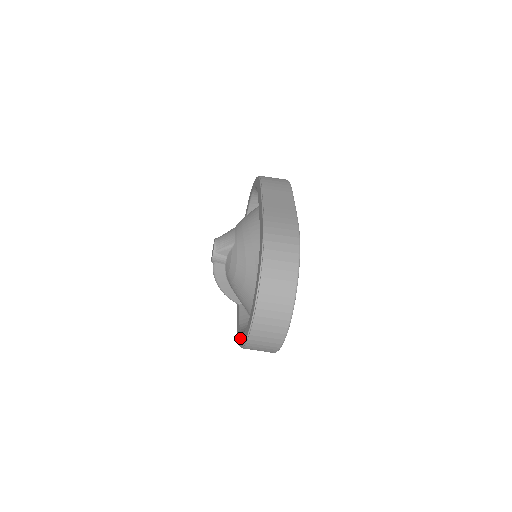
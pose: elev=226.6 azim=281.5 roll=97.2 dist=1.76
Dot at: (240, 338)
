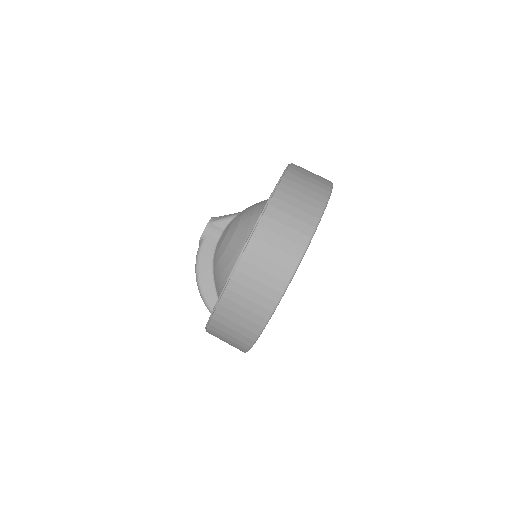
Dot at: occluded
